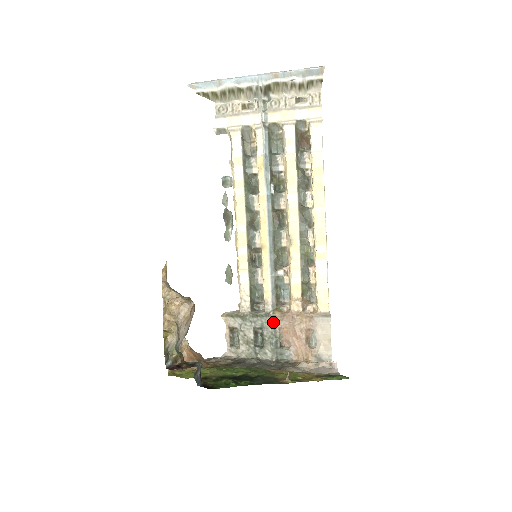
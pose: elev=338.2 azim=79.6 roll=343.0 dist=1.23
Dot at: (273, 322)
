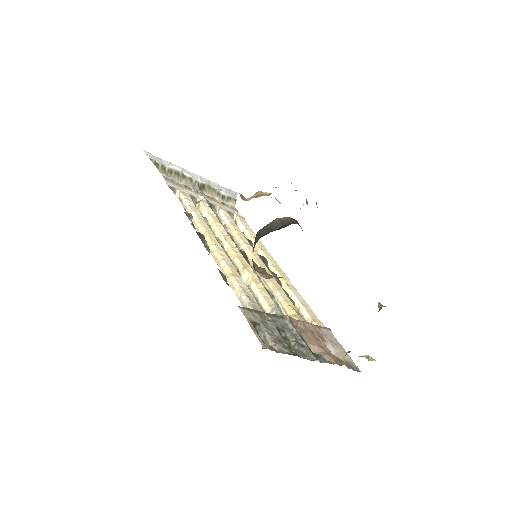
Dot at: (292, 324)
